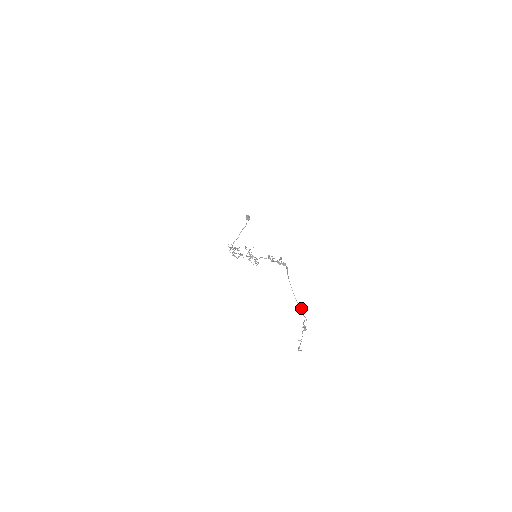
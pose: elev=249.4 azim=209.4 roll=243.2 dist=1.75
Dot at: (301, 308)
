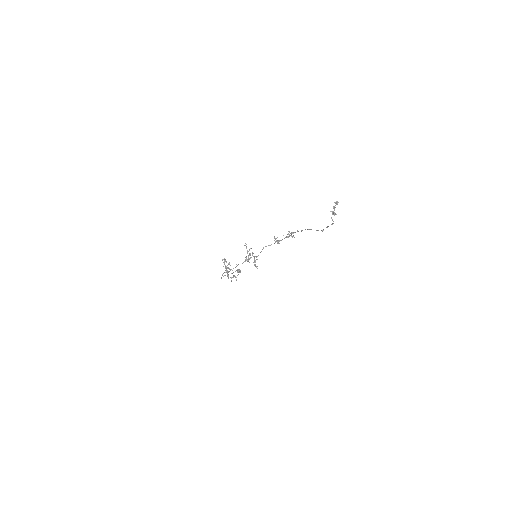
Dot at: (323, 229)
